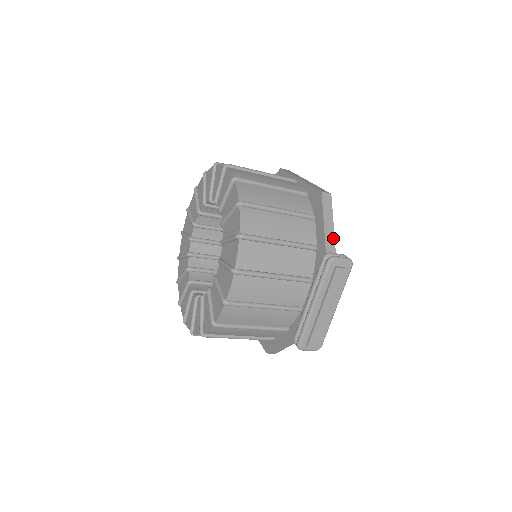
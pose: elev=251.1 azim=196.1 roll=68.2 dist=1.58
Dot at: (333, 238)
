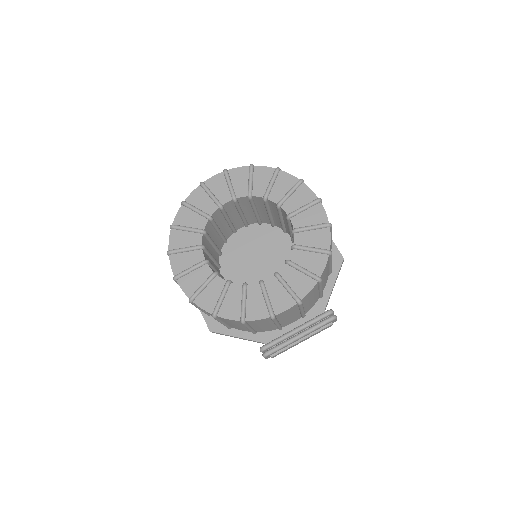
Dot at: occluded
